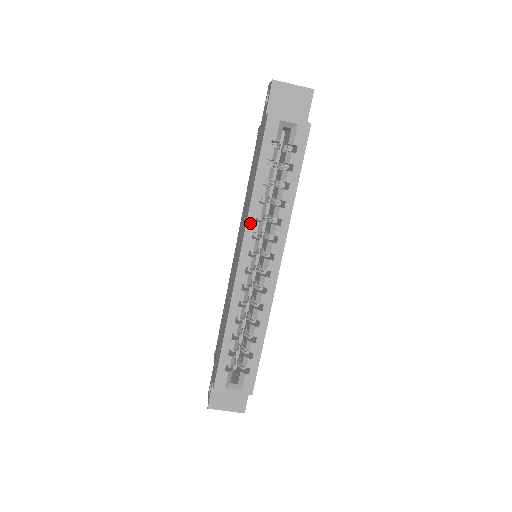
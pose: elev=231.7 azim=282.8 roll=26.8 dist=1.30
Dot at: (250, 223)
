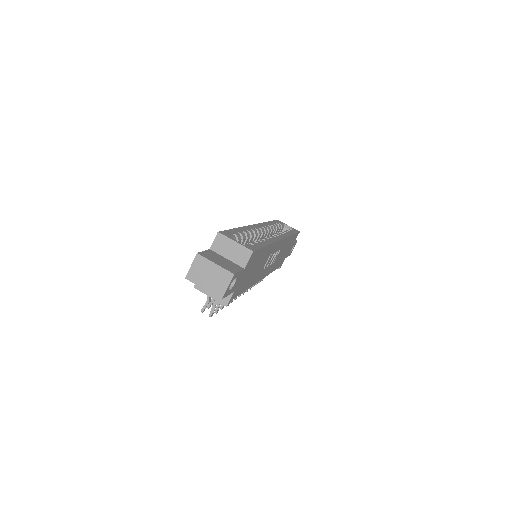
Dot at: (264, 224)
